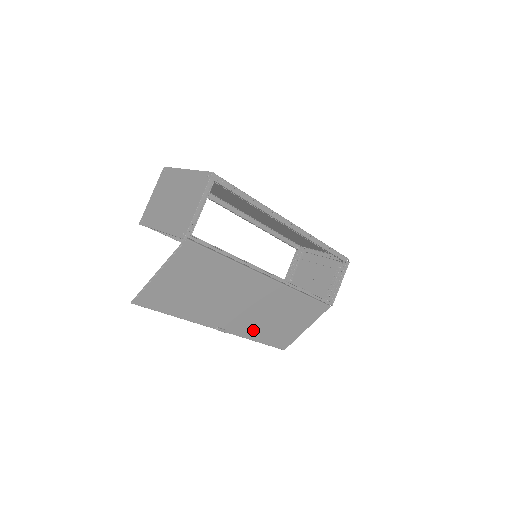
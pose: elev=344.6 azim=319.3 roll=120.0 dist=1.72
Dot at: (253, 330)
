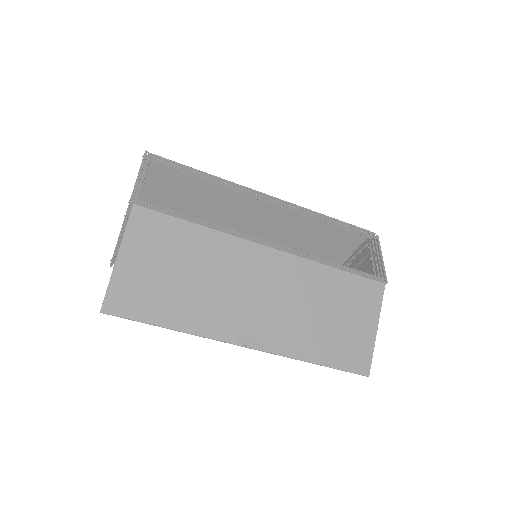
Dot at: (297, 341)
